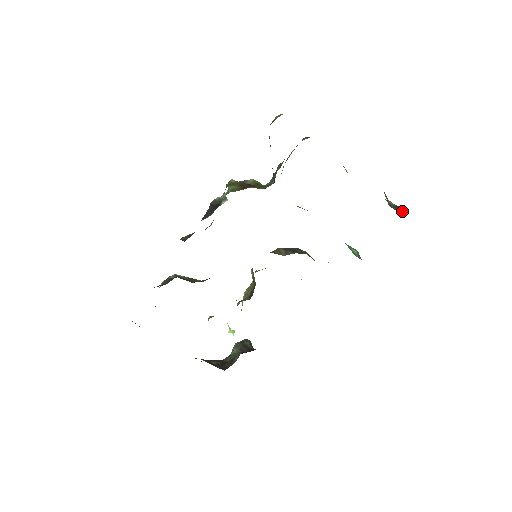
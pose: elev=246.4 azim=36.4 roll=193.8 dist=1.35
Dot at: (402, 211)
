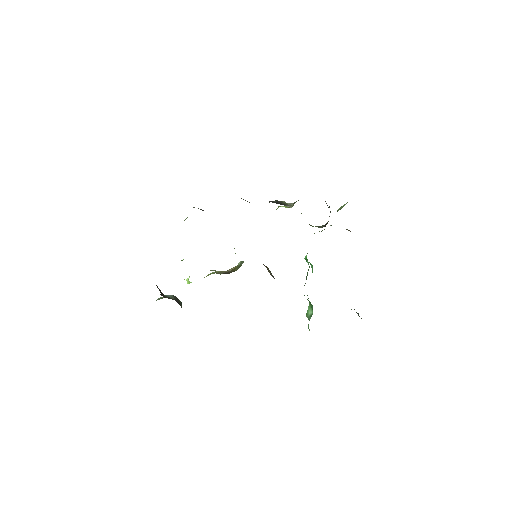
Dot at: (359, 316)
